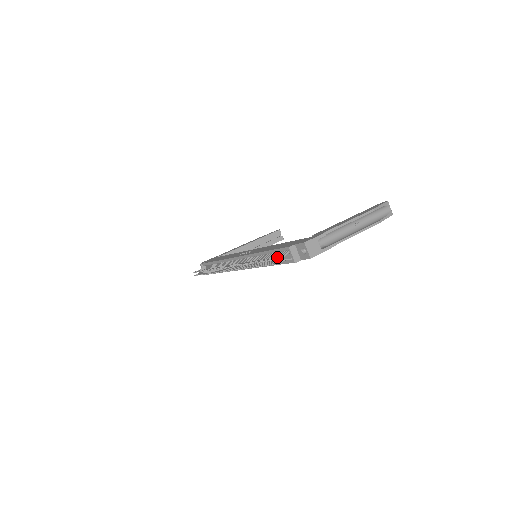
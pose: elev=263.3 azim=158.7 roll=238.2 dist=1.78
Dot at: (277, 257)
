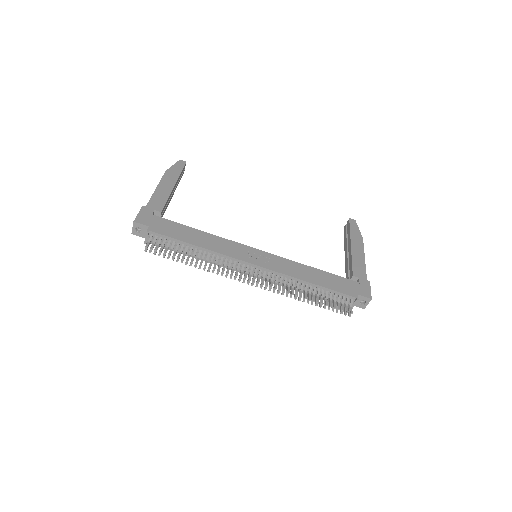
Dot at: occluded
